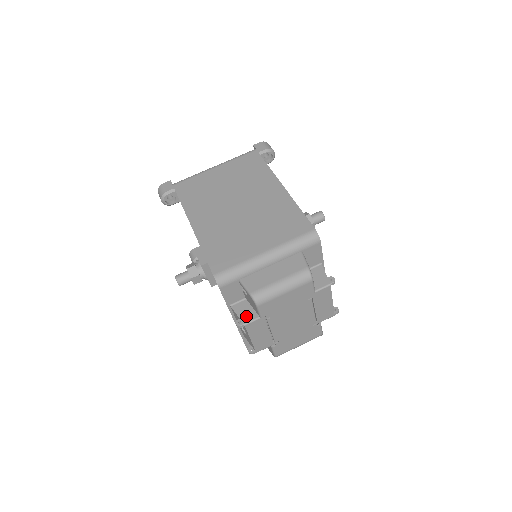
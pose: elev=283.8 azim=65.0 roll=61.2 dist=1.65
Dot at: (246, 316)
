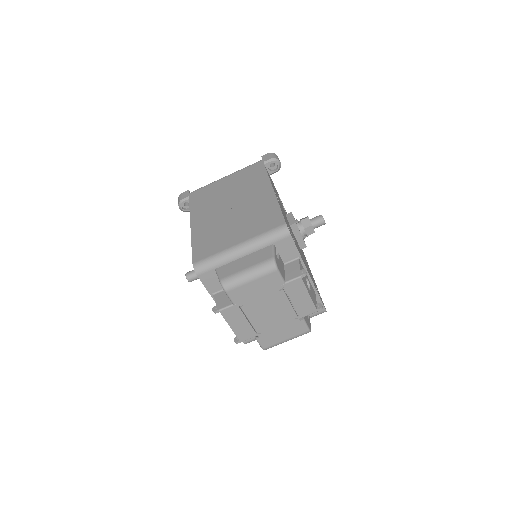
Dot at: (222, 303)
